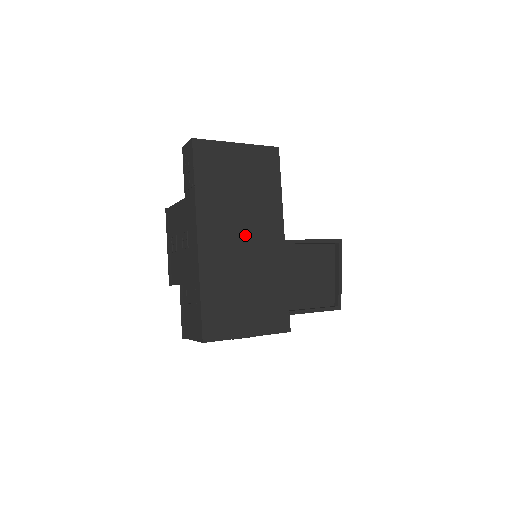
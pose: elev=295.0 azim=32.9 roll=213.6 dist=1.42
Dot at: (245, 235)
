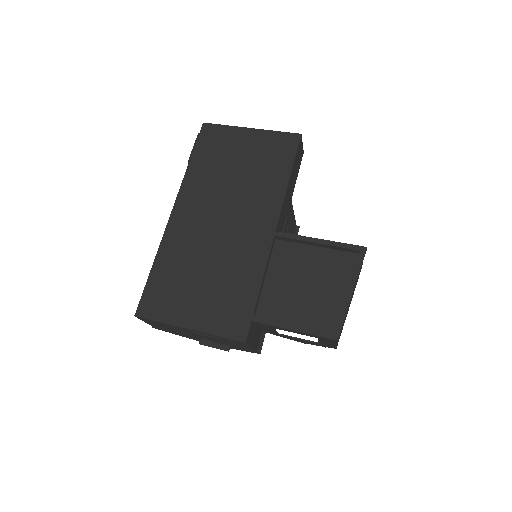
Dot at: (226, 217)
